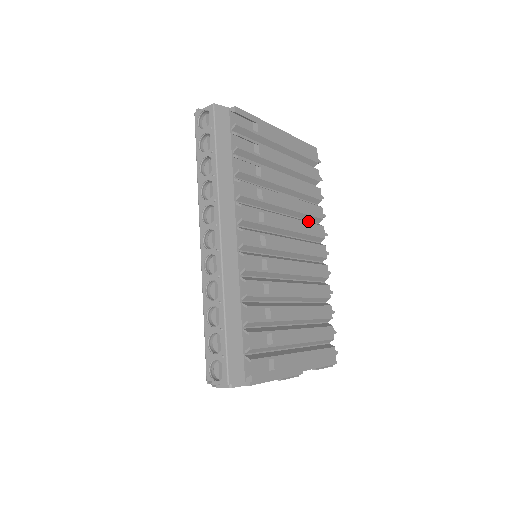
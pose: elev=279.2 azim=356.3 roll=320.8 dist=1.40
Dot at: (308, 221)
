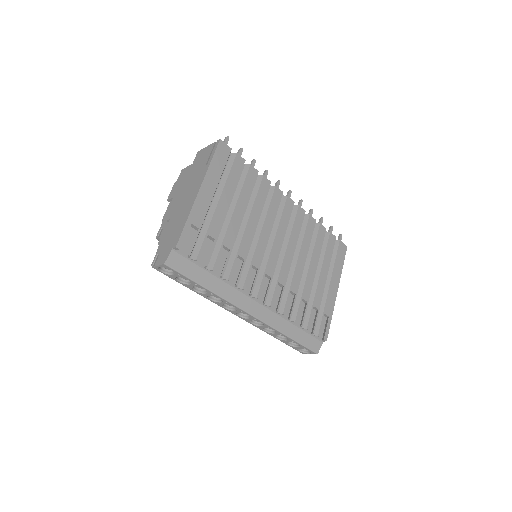
Dot at: (265, 201)
